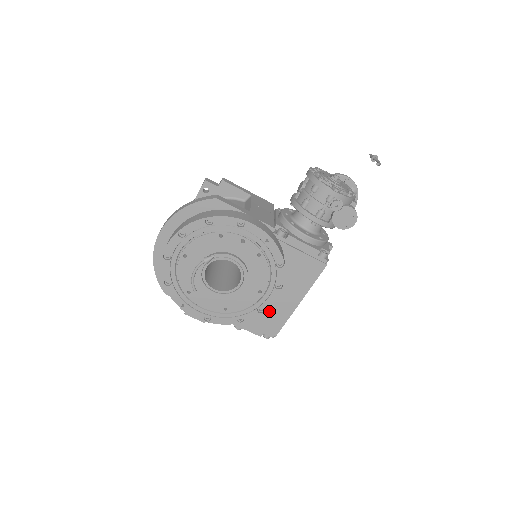
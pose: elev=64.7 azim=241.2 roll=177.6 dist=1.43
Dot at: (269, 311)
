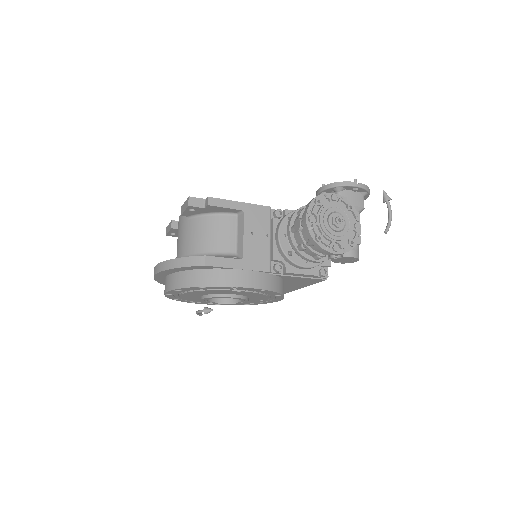
Dot at: occluded
